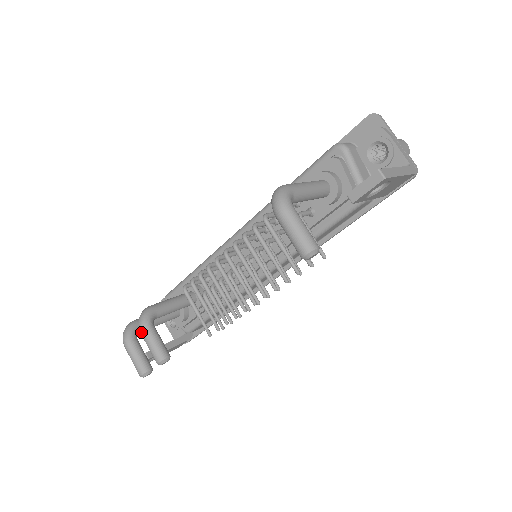
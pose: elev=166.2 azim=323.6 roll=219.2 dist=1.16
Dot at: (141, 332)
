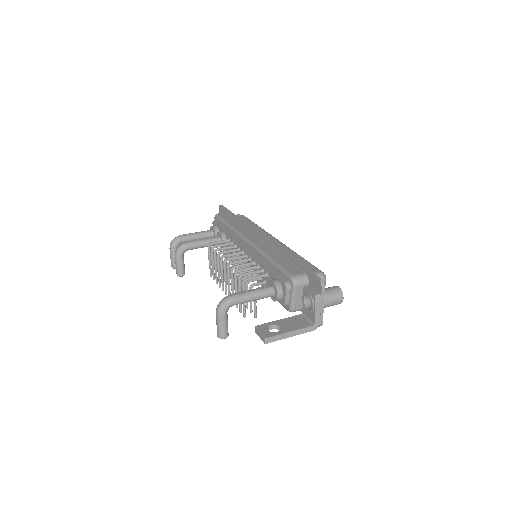
Dot at: (175, 256)
